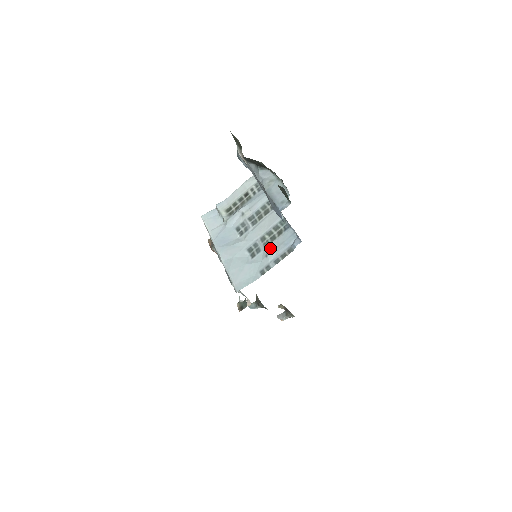
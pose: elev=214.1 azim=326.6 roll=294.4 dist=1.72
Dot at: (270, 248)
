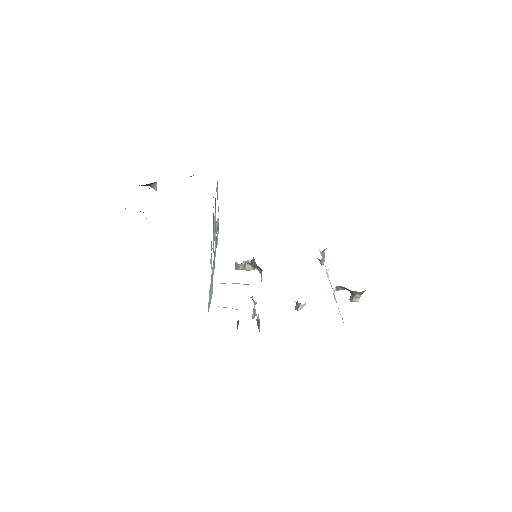
Dot at: (211, 254)
